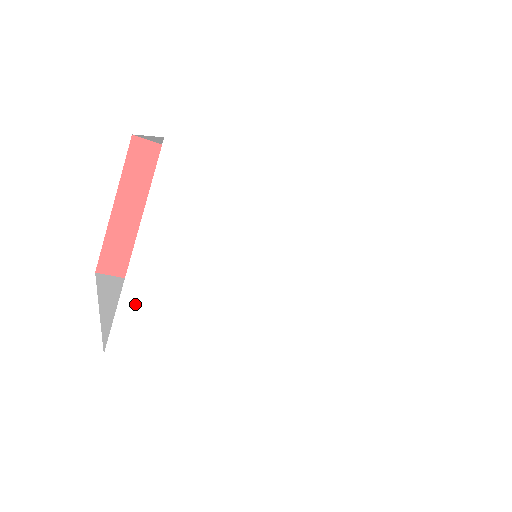
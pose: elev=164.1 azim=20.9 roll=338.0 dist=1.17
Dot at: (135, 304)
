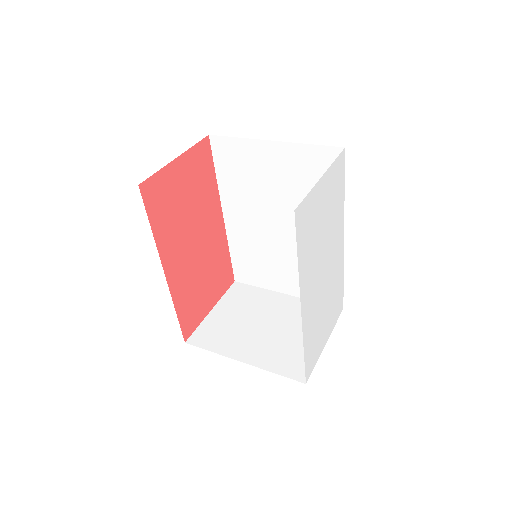
Dot at: (310, 201)
